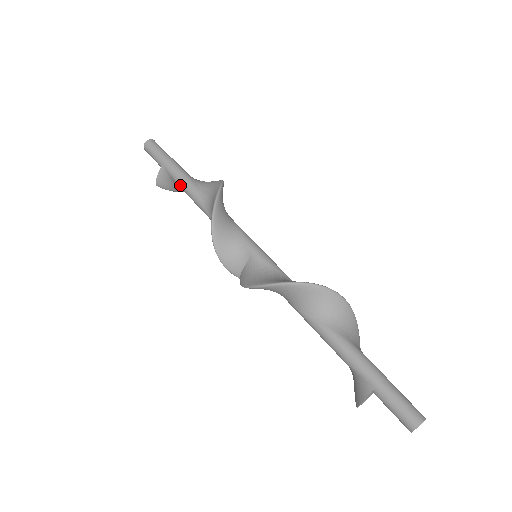
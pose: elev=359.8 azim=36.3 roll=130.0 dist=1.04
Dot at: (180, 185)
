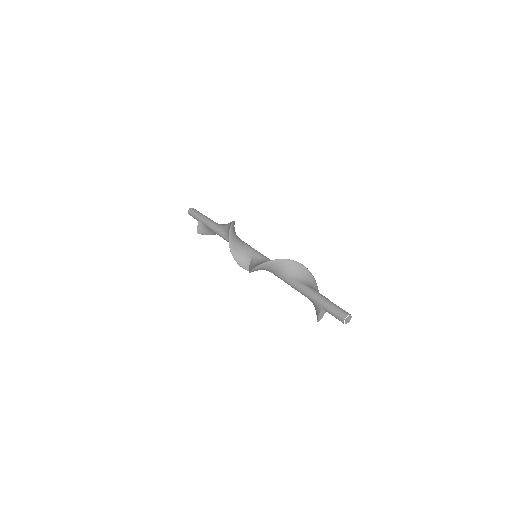
Dot at: (210, 228)
